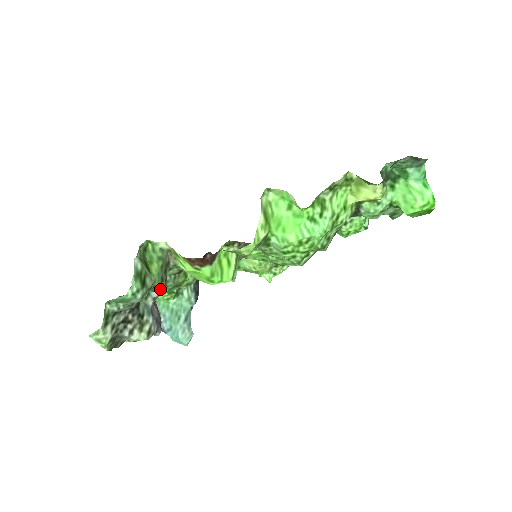
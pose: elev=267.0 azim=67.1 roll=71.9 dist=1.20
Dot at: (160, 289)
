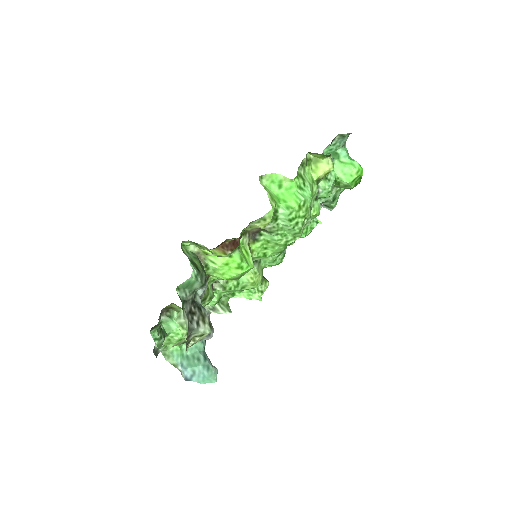
Dot at: (205, 284)
